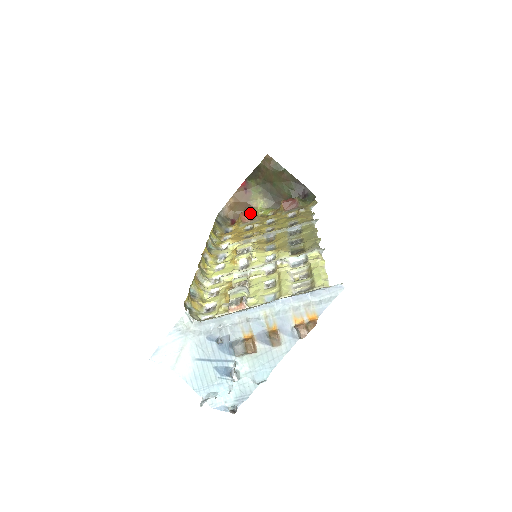
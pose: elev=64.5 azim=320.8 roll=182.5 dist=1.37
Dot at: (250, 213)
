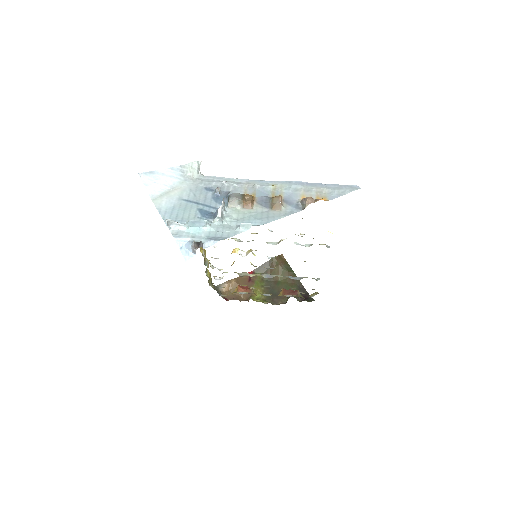
Dot at: (248, 288)
